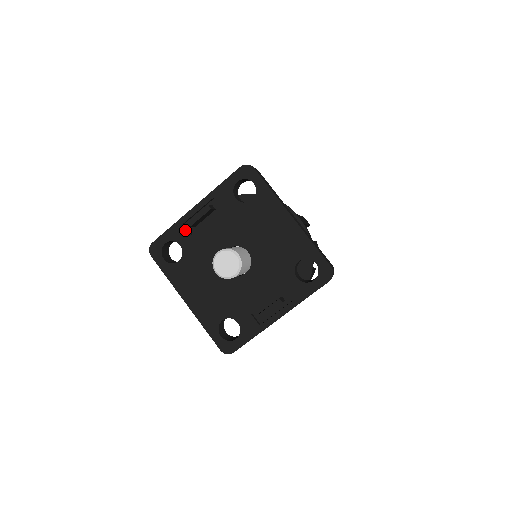
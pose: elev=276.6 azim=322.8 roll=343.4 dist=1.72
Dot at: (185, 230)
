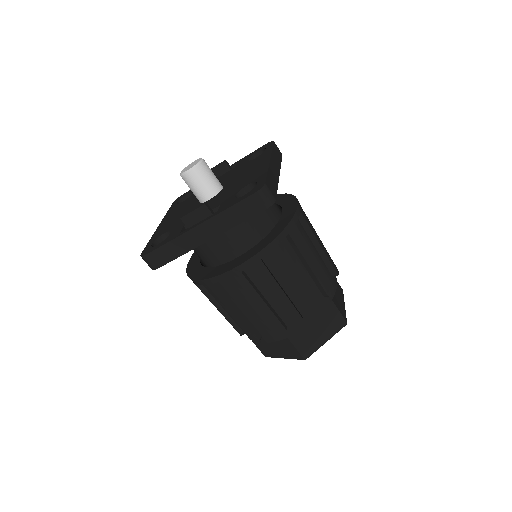
Dot at: occluded
